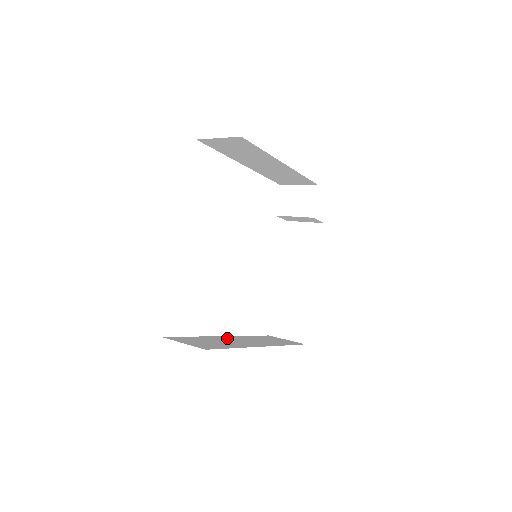
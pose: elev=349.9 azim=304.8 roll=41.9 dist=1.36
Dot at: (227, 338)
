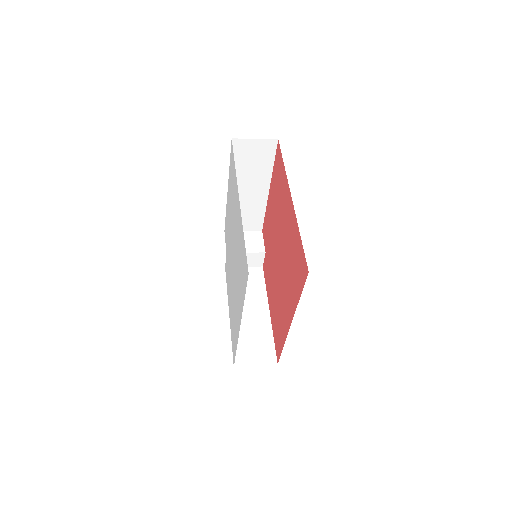
Dot at: occluded
